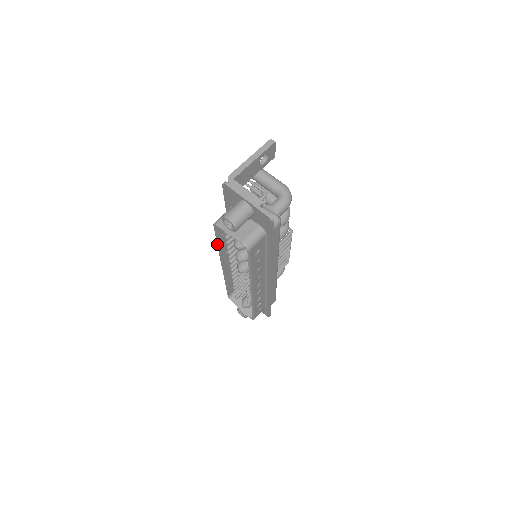
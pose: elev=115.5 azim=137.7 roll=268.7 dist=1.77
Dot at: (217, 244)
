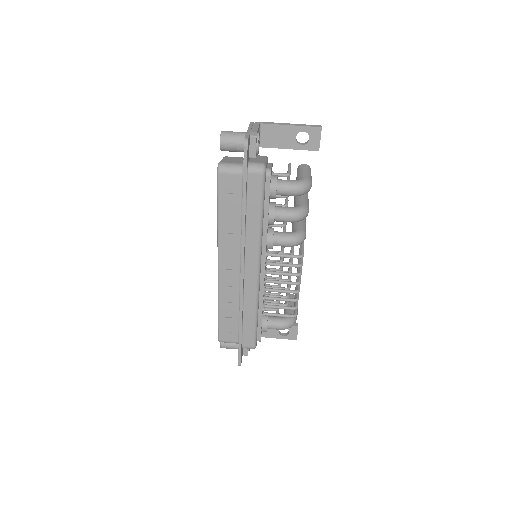
Dot at: occluded
